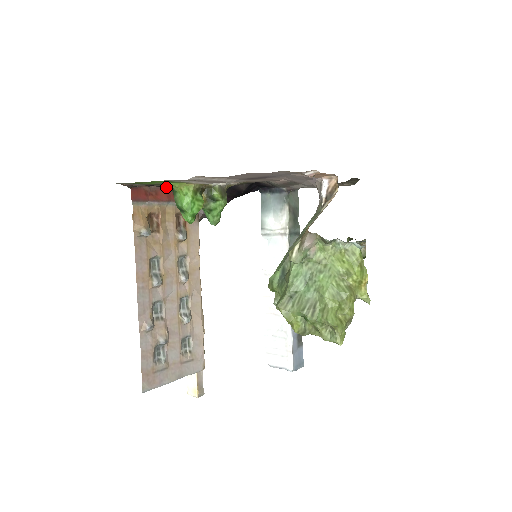
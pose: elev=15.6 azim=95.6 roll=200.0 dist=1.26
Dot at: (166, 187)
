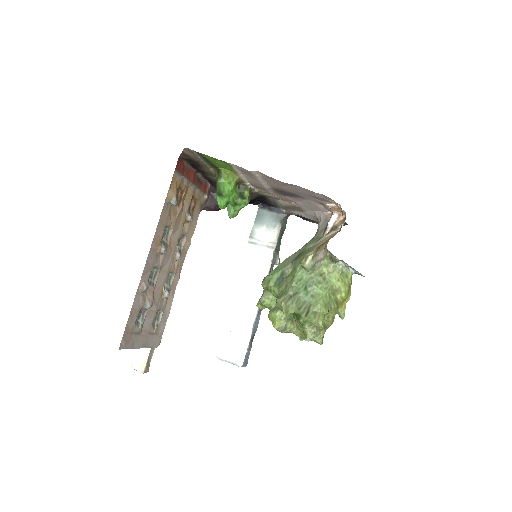
Dot at: (195, 170)
